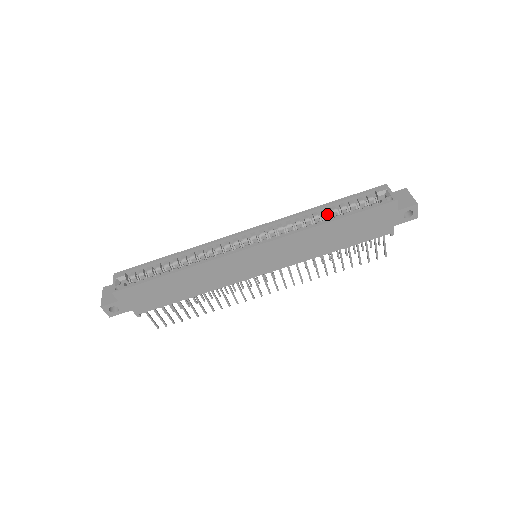
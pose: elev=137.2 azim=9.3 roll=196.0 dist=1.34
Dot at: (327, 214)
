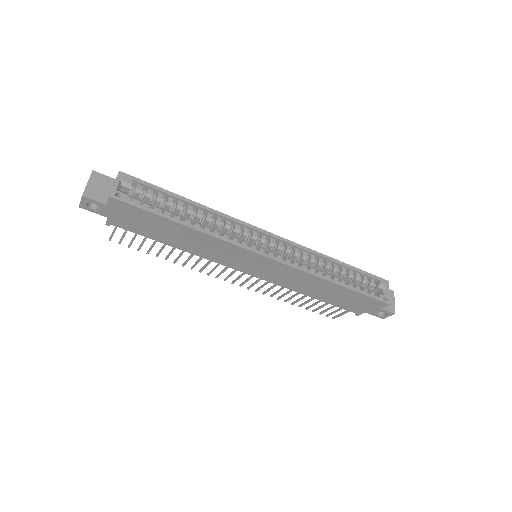
Dot at: occluded
